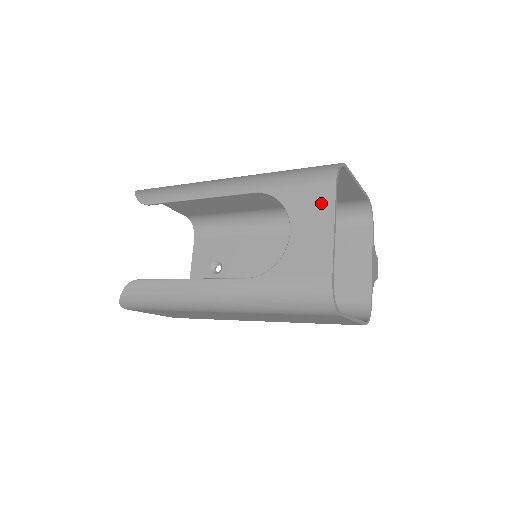
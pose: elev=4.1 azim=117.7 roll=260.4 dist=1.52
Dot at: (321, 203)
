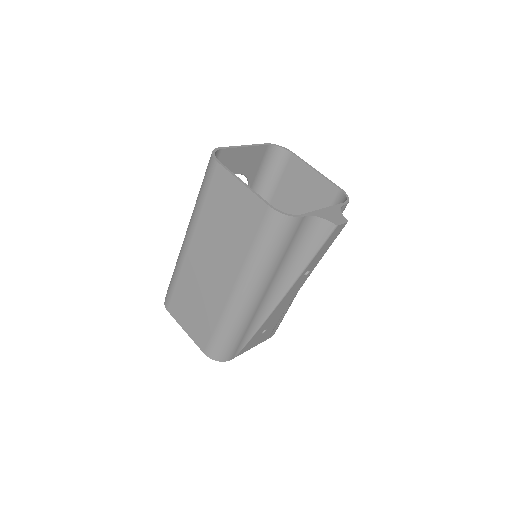
Dot at: (254, 153)
